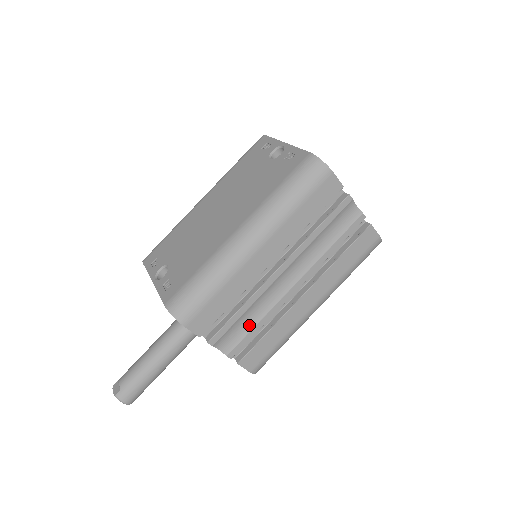
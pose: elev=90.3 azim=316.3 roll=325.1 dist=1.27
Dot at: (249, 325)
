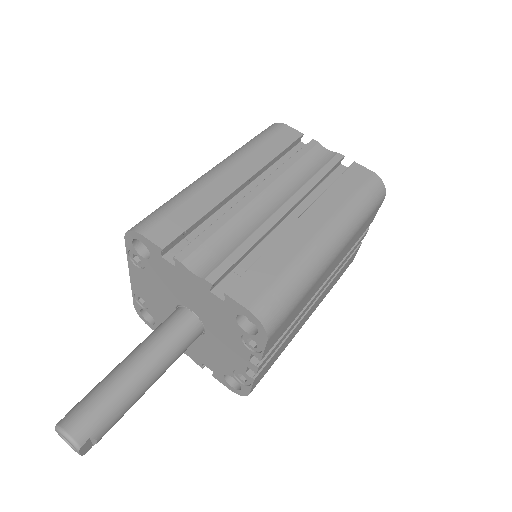
Dot at: (232, 246)
